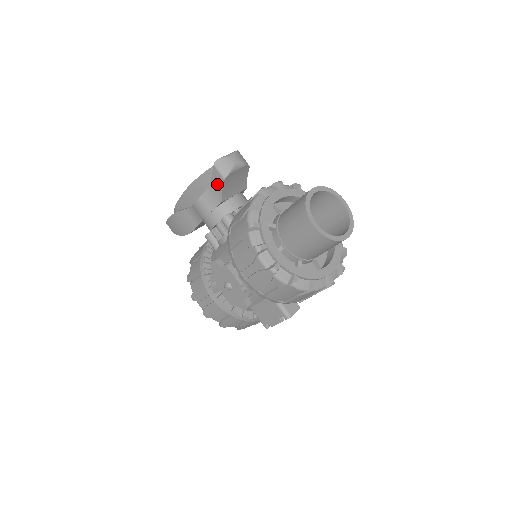
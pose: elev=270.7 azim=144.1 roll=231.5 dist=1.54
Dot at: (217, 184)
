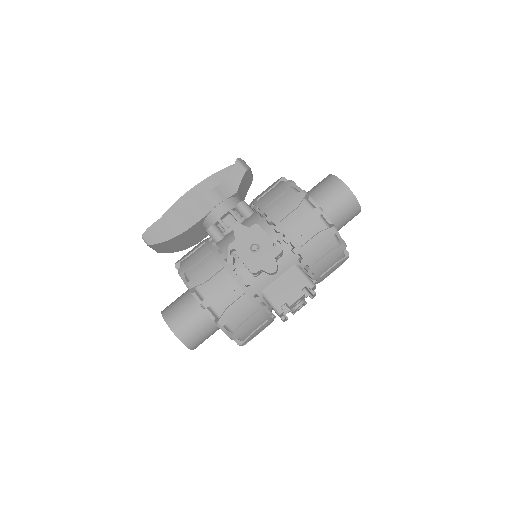
Dot at: (236, 176)
